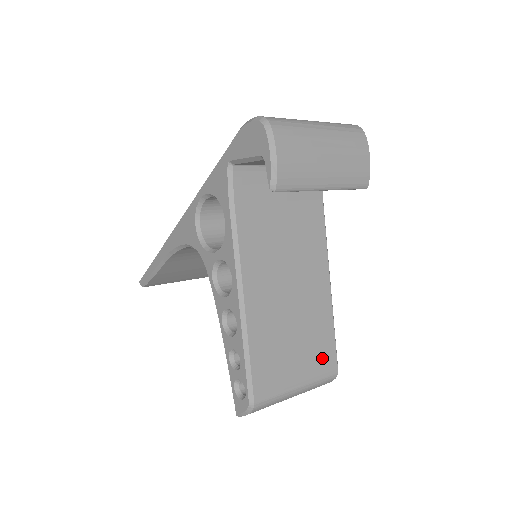
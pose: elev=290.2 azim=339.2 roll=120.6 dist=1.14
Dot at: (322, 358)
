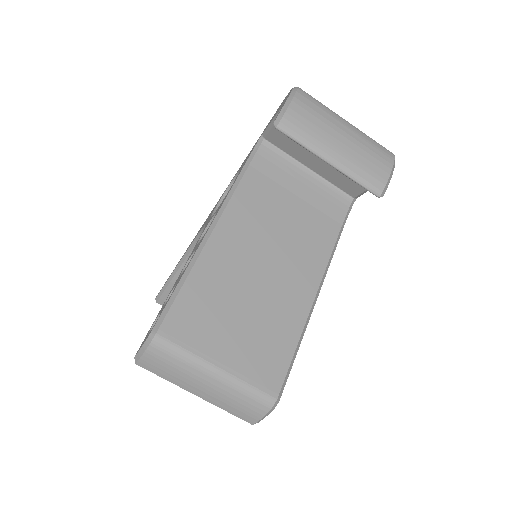
Dot at: (265, 364)
